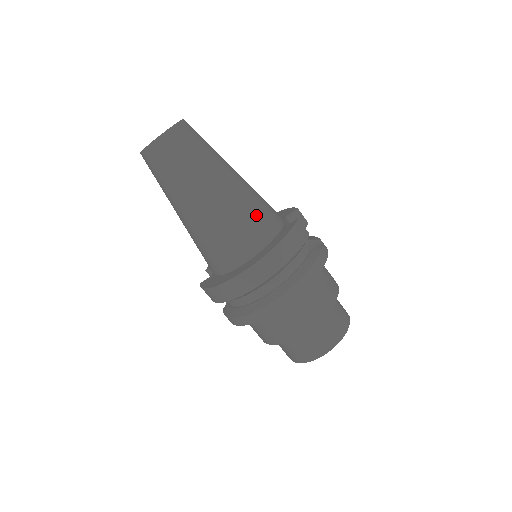
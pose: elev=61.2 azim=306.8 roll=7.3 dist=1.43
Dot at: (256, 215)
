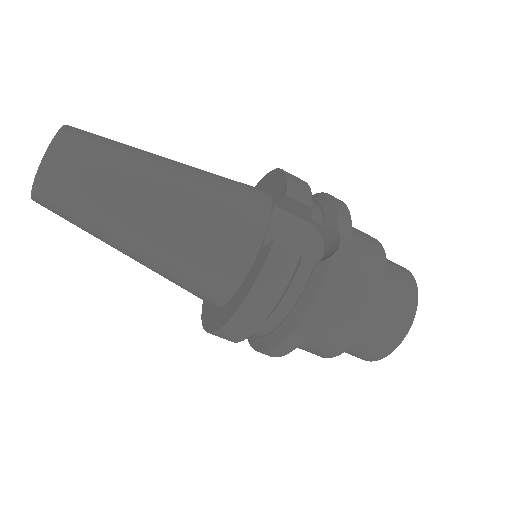
Dot at: (210, 249)
